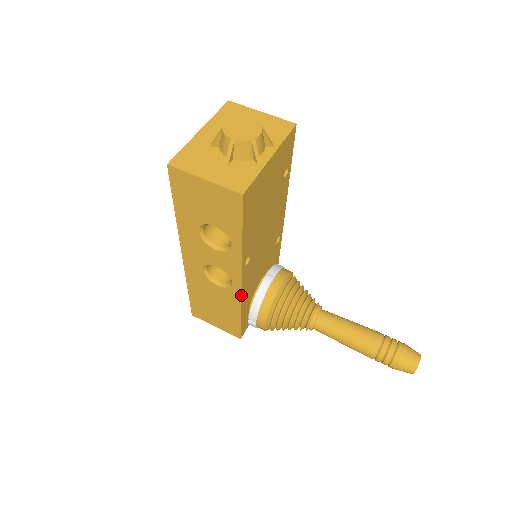
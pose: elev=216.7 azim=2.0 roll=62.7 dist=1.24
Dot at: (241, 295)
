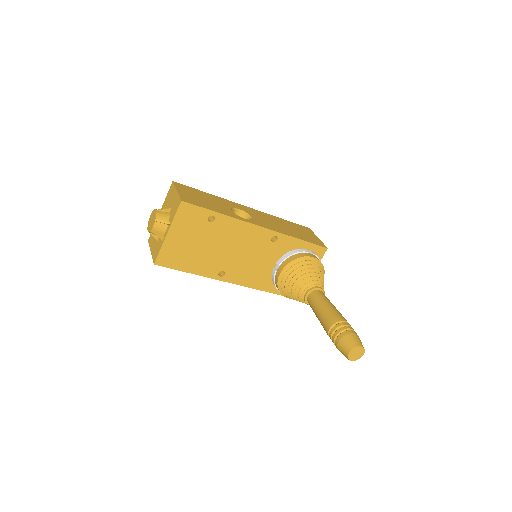
Dot at: (245, 286)
